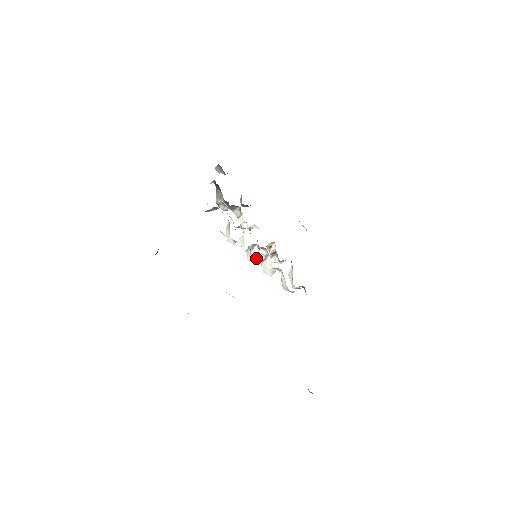
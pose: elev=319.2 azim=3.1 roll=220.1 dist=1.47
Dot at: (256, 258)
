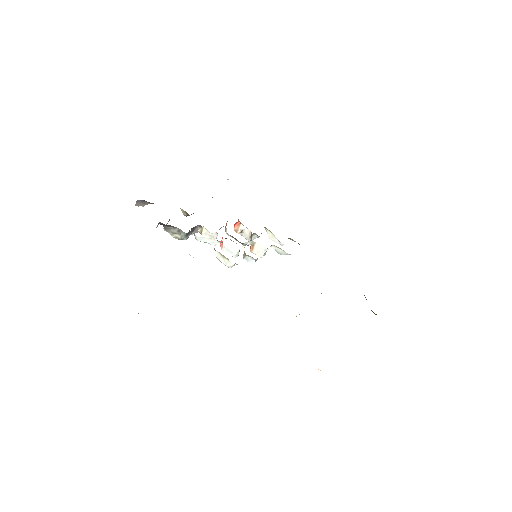
Dot at: occluded
